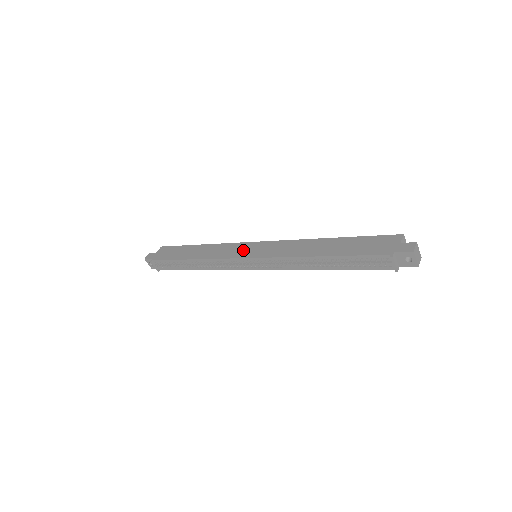
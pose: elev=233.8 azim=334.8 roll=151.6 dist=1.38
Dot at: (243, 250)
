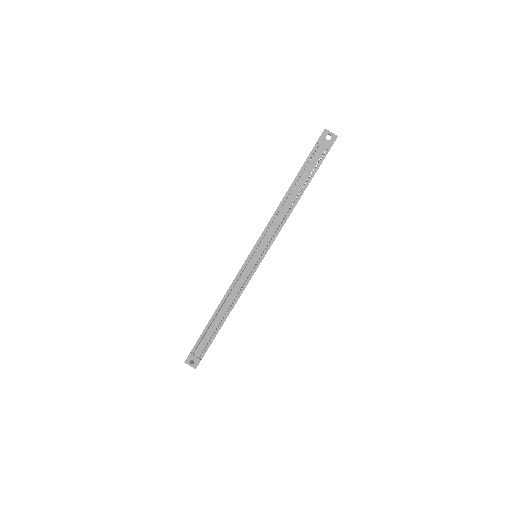
Dot at: occluded
